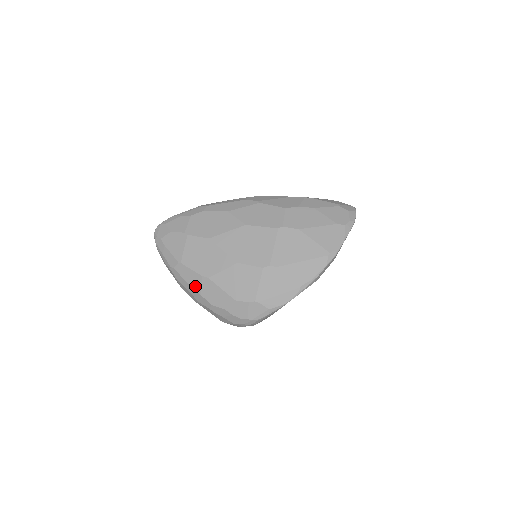
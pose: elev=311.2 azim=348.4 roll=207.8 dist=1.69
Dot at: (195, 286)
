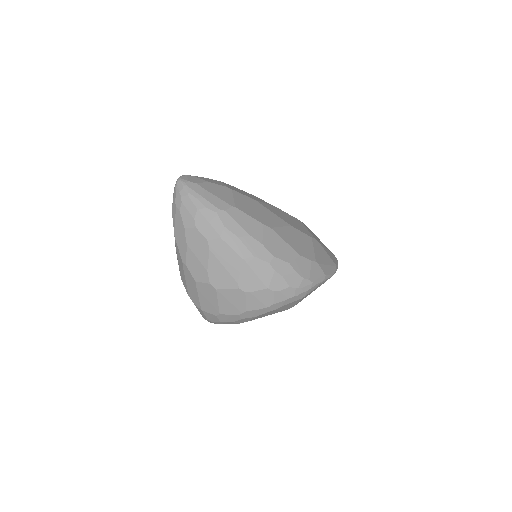
Dot at: (254, 233)
